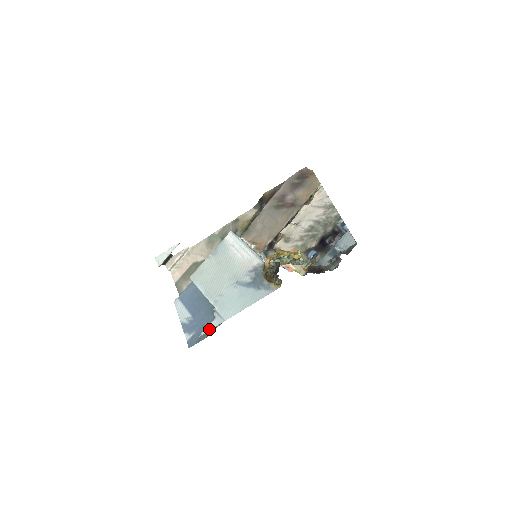
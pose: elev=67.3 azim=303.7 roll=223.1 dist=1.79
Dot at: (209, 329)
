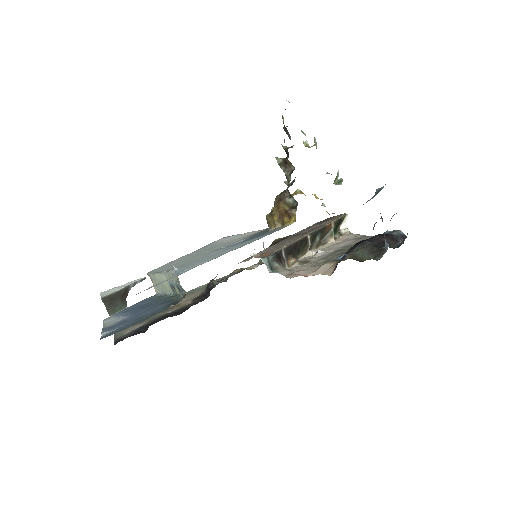
Dot at: (155, 285)
